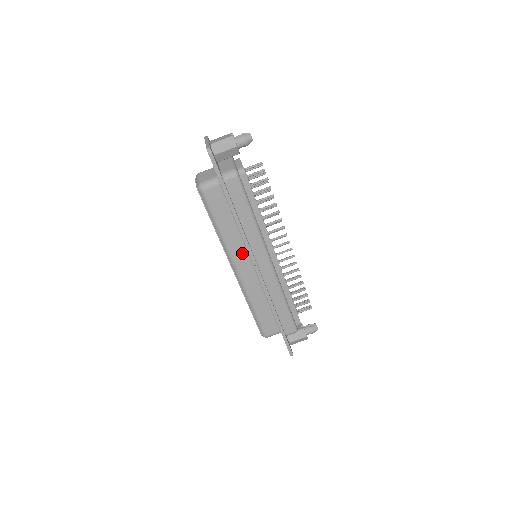
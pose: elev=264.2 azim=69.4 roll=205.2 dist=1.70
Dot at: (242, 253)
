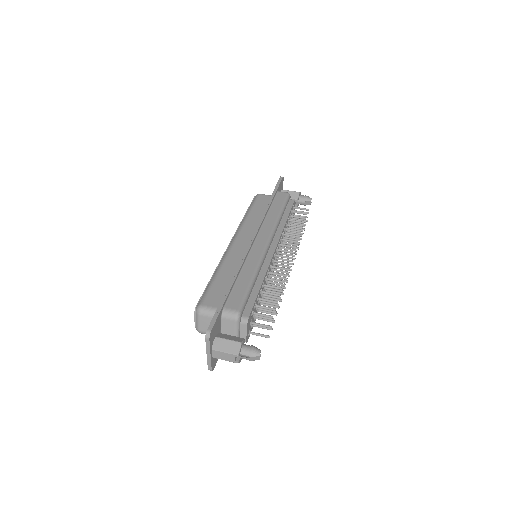
Dot at: (250, 233)
